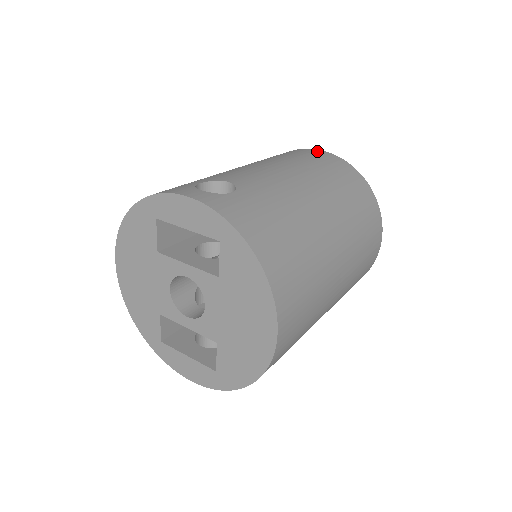
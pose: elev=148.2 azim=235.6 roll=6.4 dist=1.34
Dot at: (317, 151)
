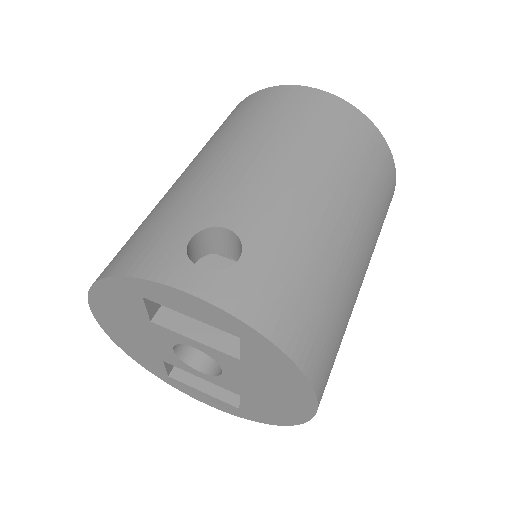
Dot at: (314, 94)
